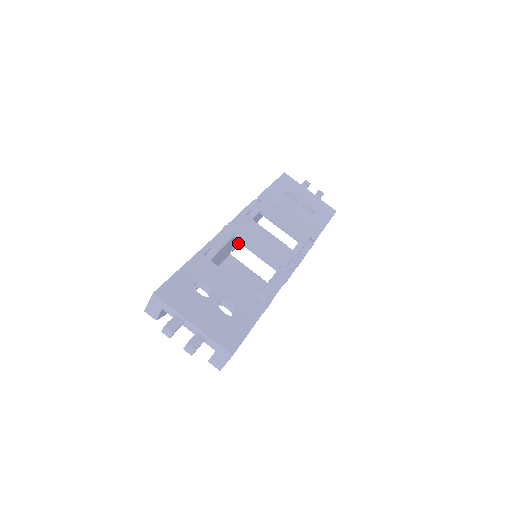
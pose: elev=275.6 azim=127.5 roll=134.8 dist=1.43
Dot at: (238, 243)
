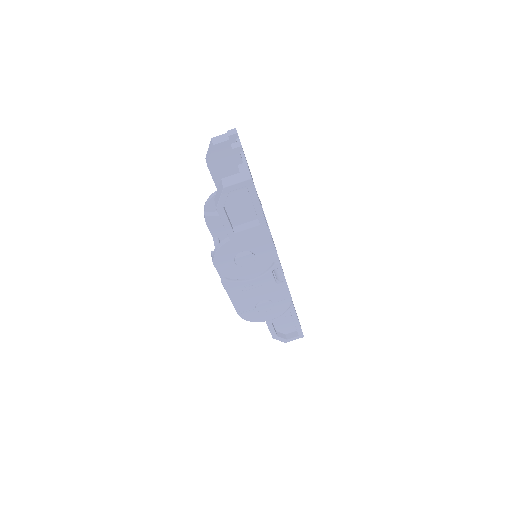
Dot at: occluded
